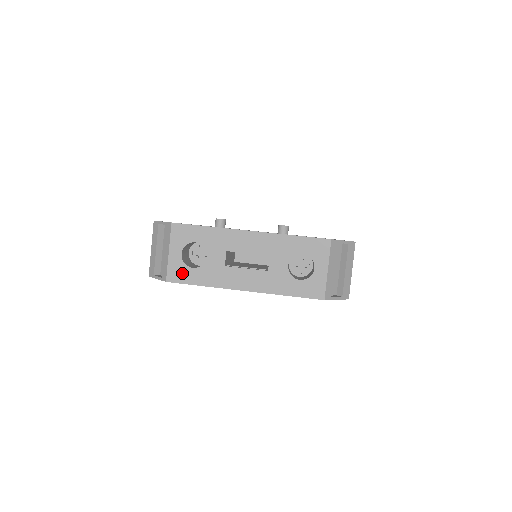
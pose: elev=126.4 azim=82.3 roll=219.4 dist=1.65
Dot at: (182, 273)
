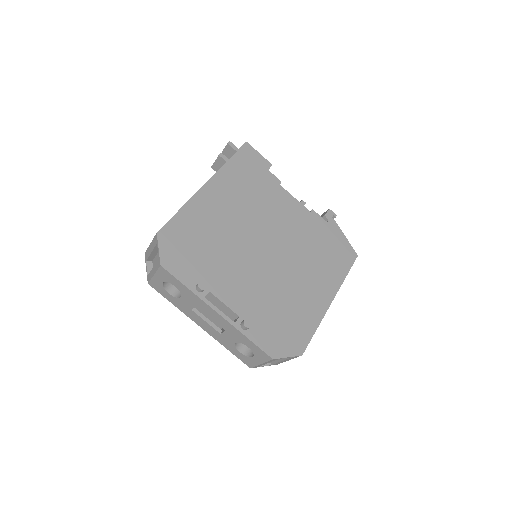
Dot at: (160, 289)
